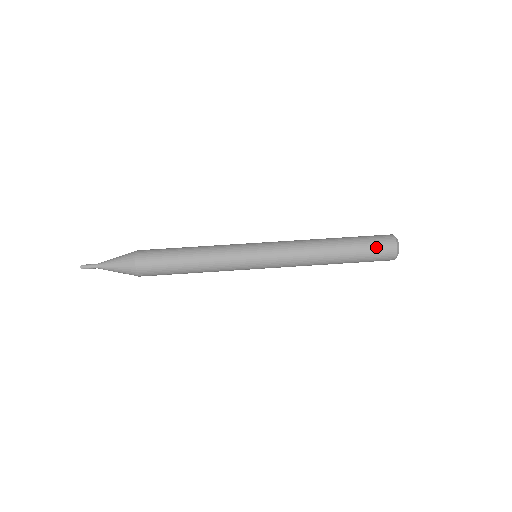
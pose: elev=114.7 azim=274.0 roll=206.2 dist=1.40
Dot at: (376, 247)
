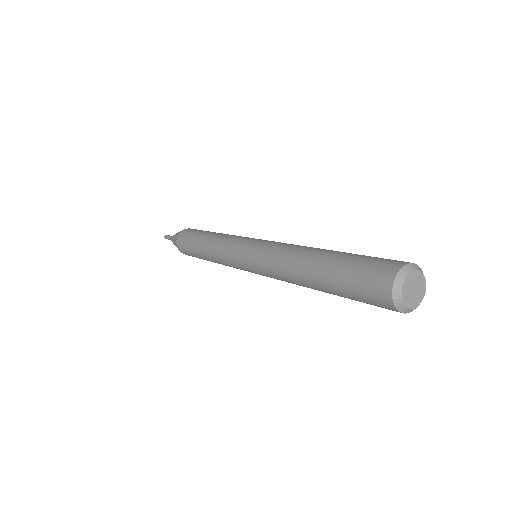
Dot at: (378, 258)
